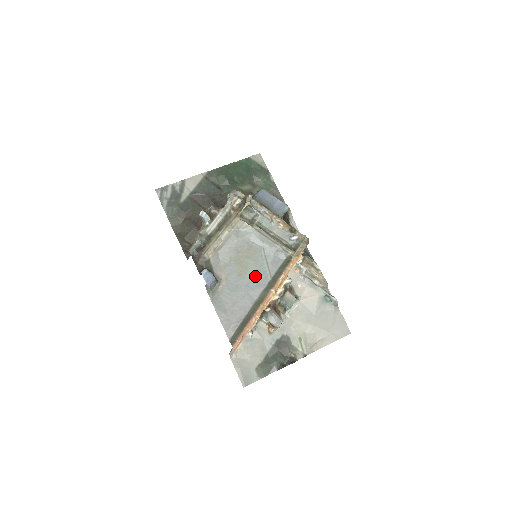
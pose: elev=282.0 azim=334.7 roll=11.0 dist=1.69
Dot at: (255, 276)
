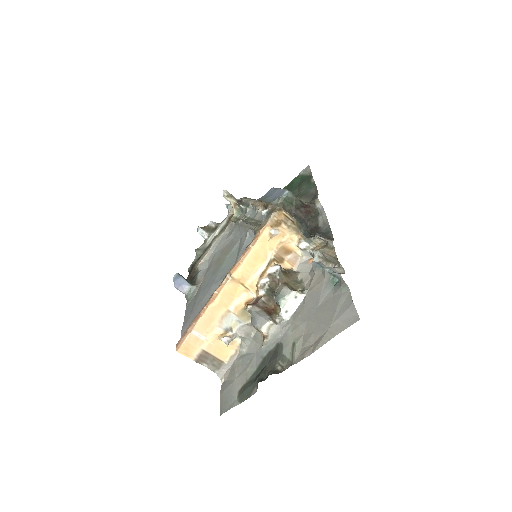
Dot at: (224, 269)
